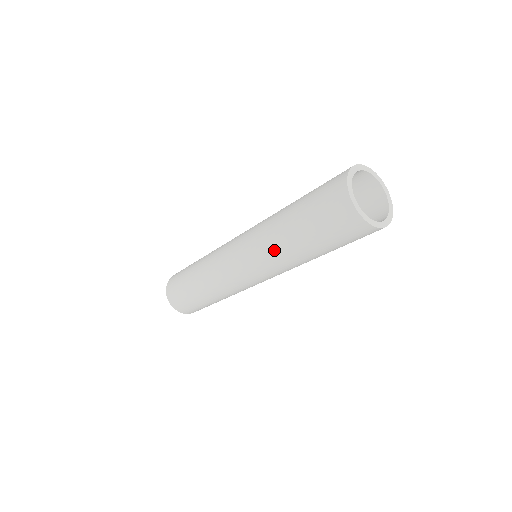
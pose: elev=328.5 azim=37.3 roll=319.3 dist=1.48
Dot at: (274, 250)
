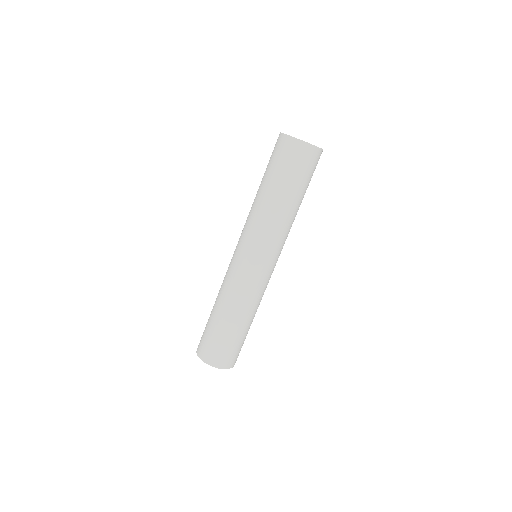
Dot at: (259, 214)
